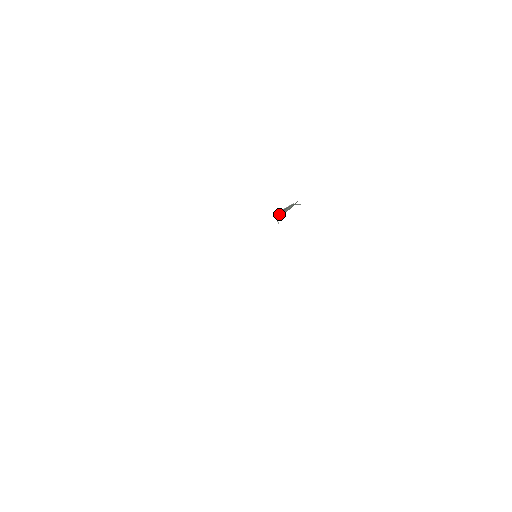
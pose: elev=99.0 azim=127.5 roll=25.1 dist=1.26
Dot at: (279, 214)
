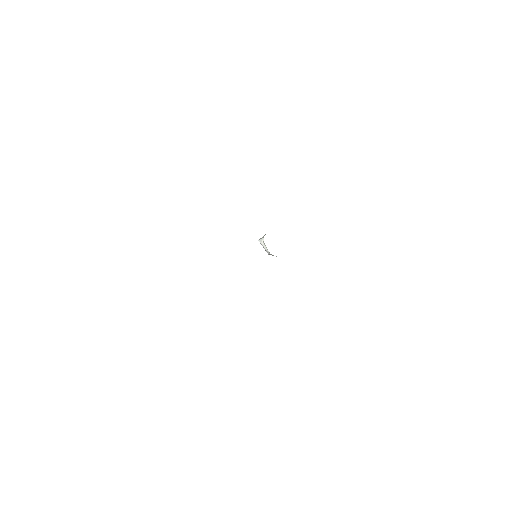
Dot at: occluded
